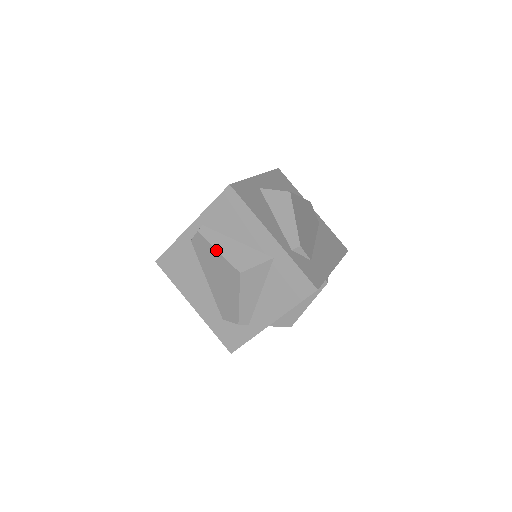
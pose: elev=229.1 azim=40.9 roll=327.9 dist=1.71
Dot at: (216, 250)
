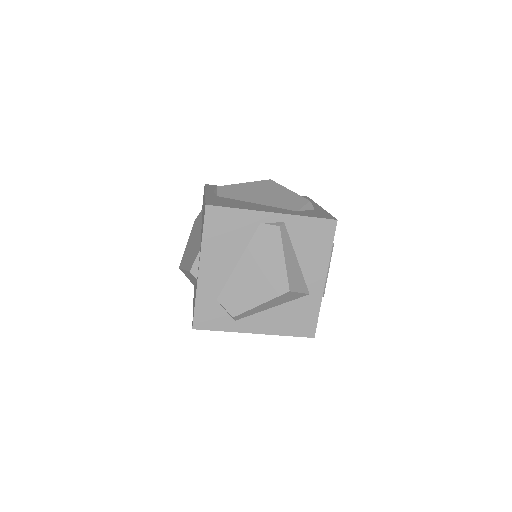
Dot at: (284, 256)
